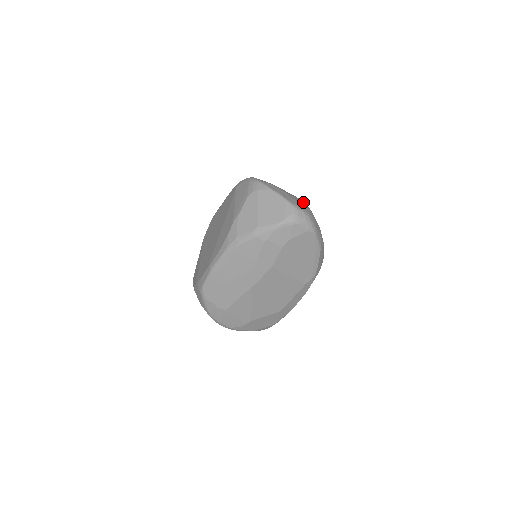
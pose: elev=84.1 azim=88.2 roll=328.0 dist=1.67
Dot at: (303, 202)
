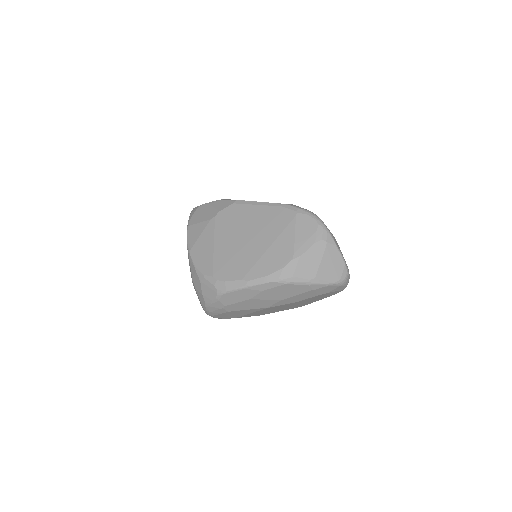
Dot at: occluded
